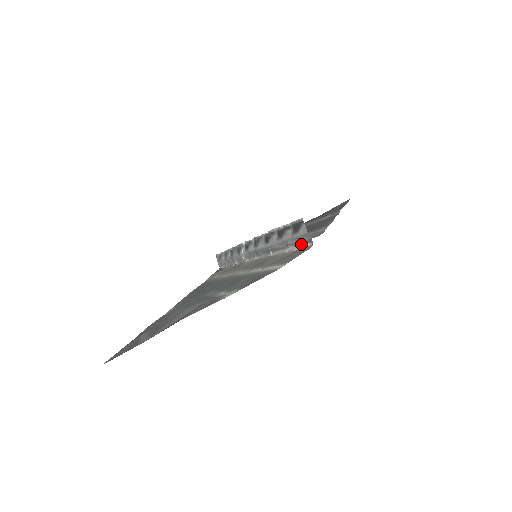
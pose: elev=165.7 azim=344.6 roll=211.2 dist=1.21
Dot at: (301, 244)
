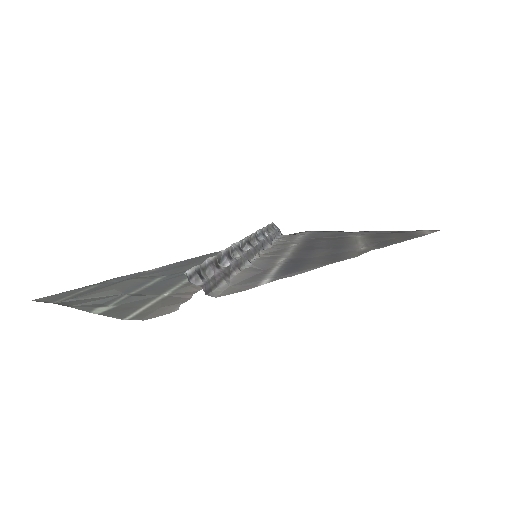
Dot at: occluded
